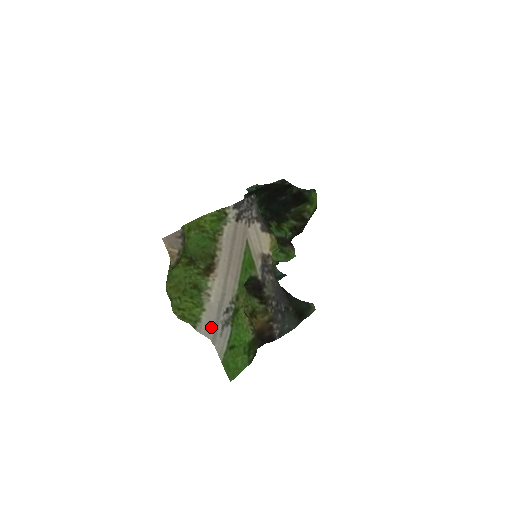
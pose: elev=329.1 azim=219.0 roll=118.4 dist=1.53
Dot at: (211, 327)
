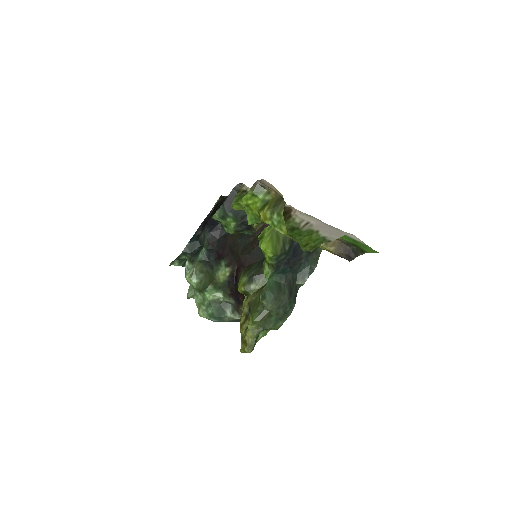
Dot at: (336, 231)
